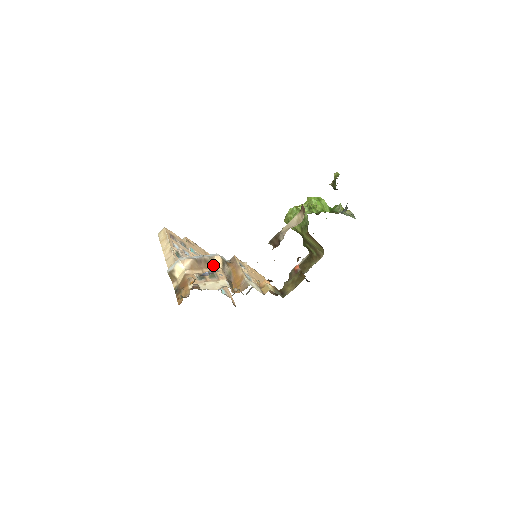
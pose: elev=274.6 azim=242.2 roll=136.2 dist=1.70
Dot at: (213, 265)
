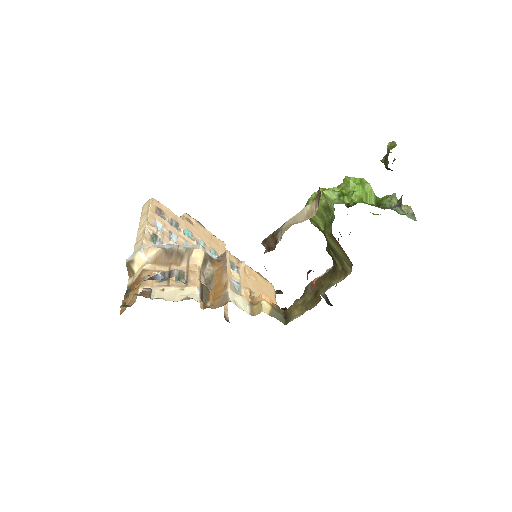
Dot at: (188, 261)
